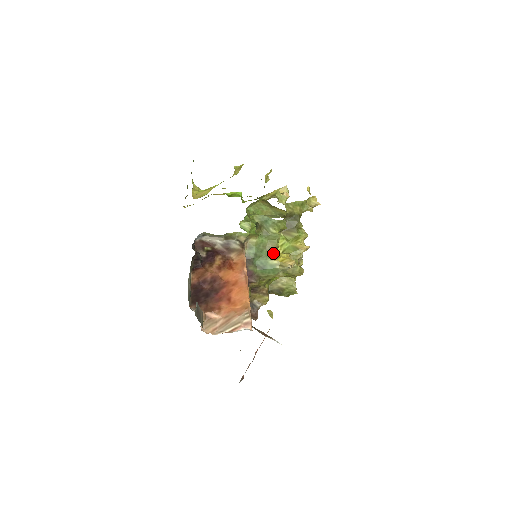
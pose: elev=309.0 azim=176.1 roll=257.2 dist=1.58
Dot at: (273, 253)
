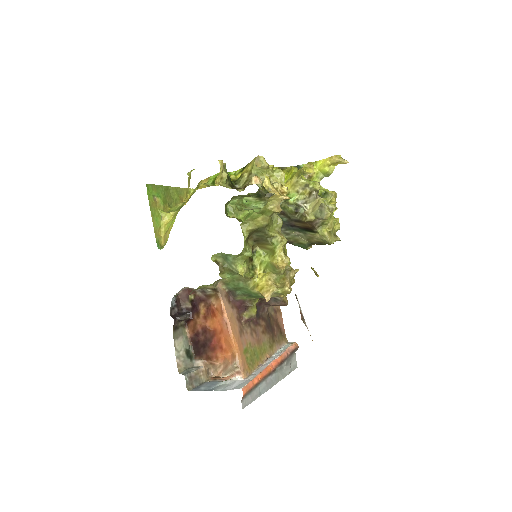
Dot at: (251, 281)
